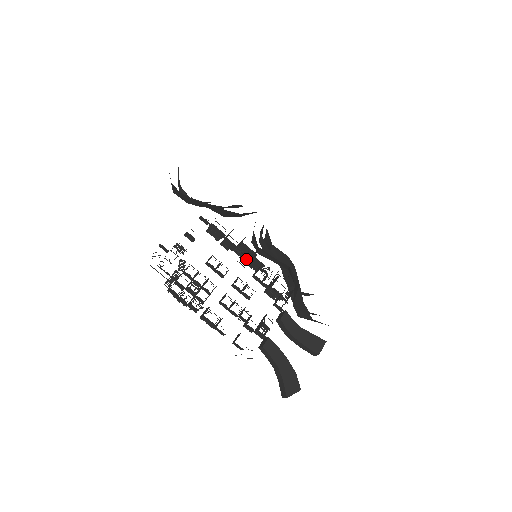
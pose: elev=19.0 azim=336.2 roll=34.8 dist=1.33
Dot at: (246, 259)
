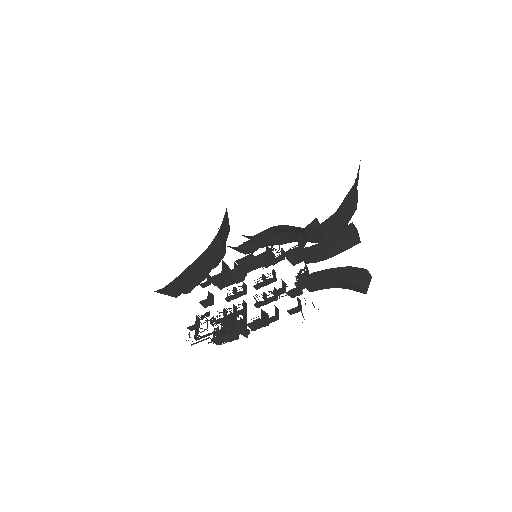
Dot at: (255, 267)
